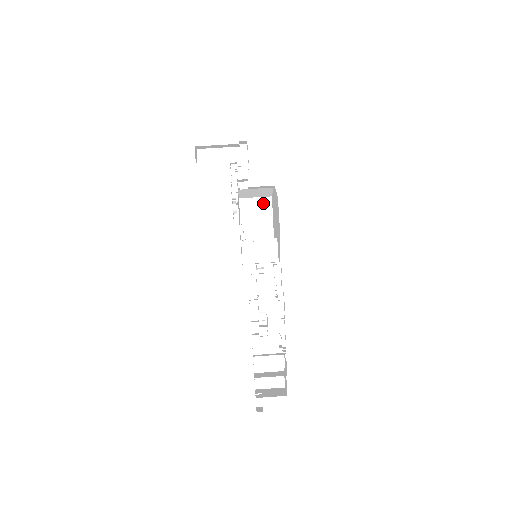
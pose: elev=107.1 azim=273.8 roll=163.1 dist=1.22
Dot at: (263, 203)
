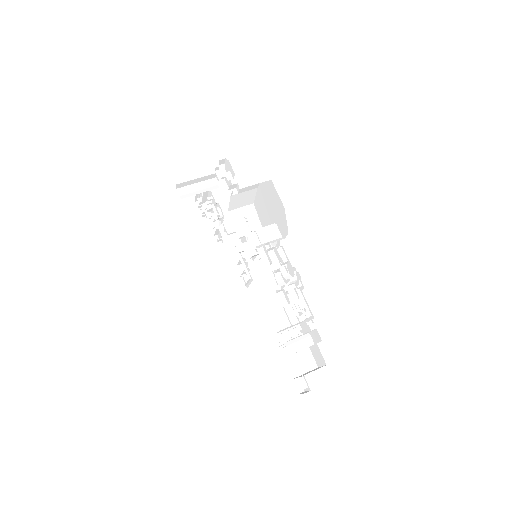
Dot at: (248, 210)
